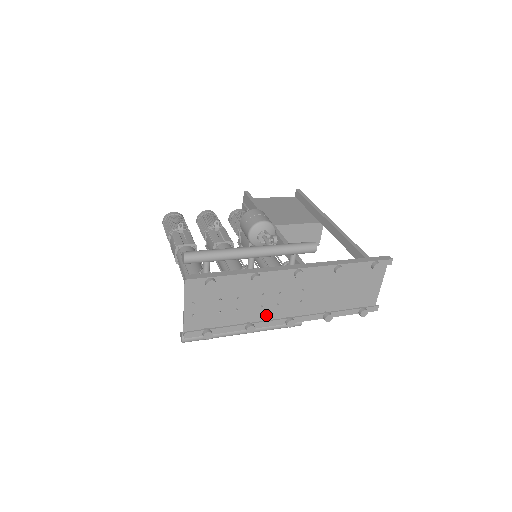
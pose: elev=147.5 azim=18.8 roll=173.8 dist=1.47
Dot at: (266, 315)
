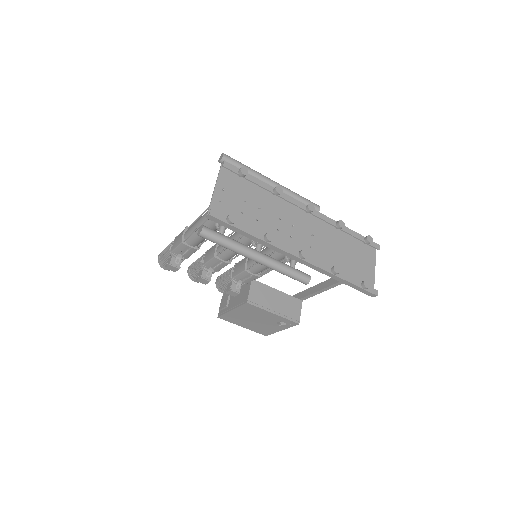
Dot at: occluded
